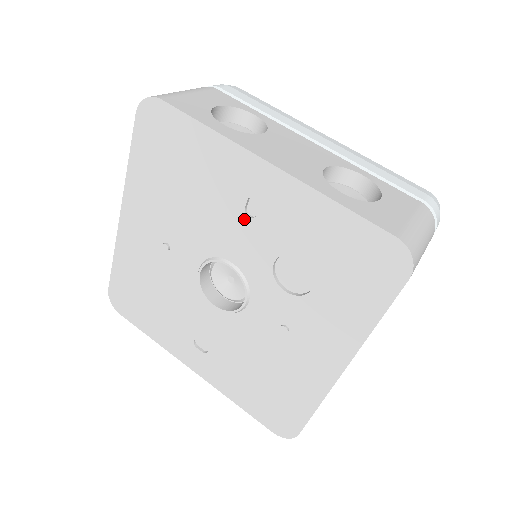
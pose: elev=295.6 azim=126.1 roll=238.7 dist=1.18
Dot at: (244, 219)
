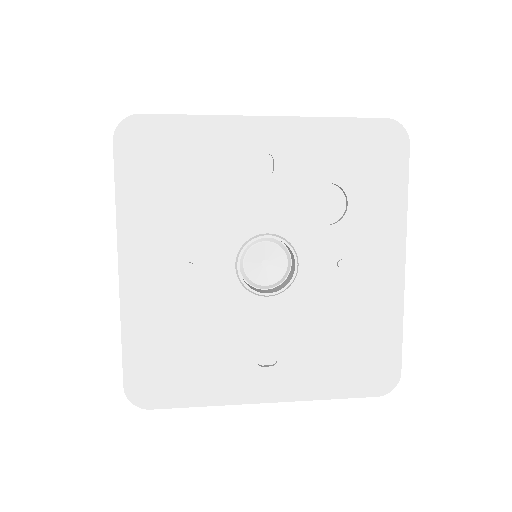
Dot at: (263, 181)
